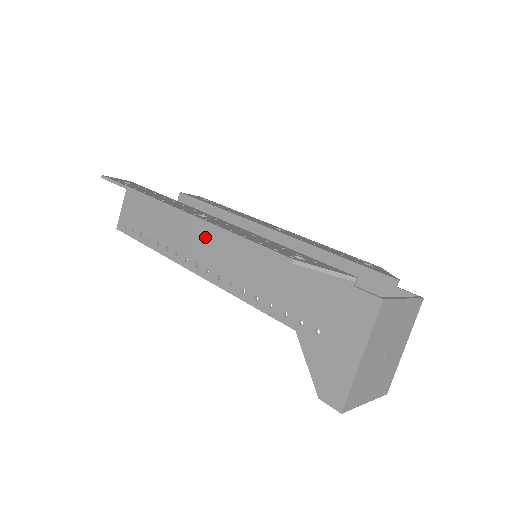
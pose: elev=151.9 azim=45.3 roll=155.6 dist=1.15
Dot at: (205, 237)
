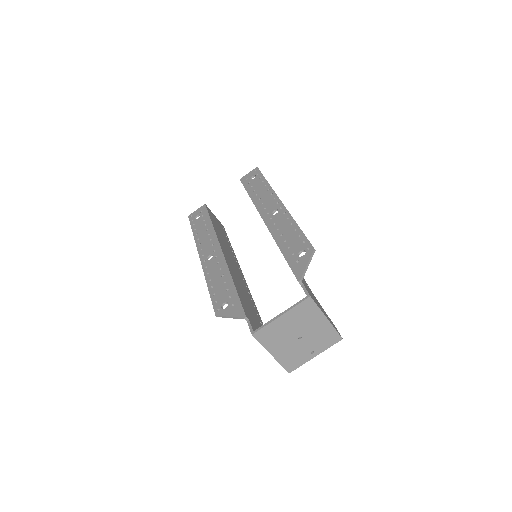
Dot at: occluded
